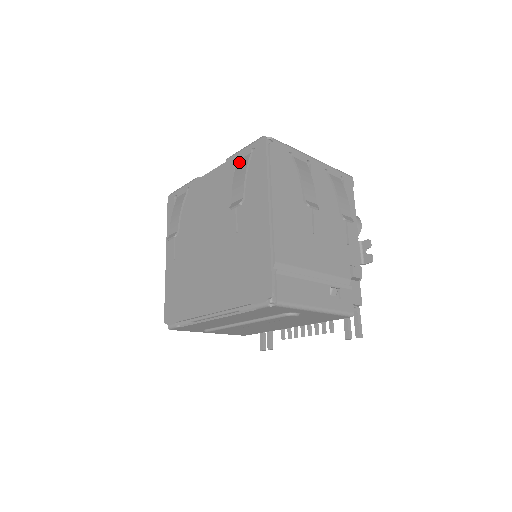
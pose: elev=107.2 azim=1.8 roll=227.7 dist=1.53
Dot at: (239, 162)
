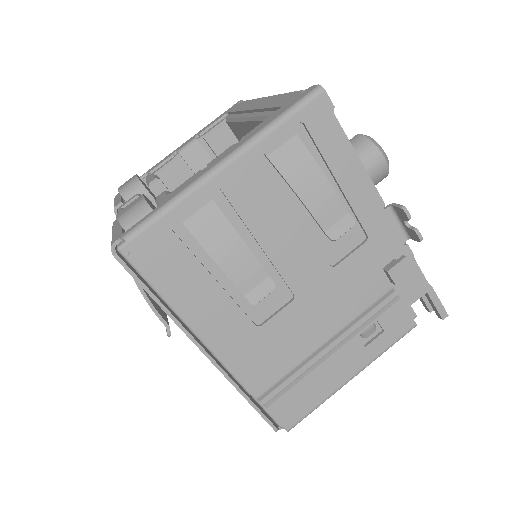
Dot at: occluded
